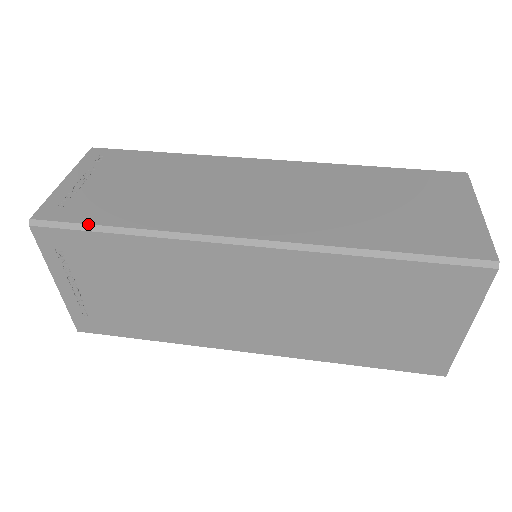
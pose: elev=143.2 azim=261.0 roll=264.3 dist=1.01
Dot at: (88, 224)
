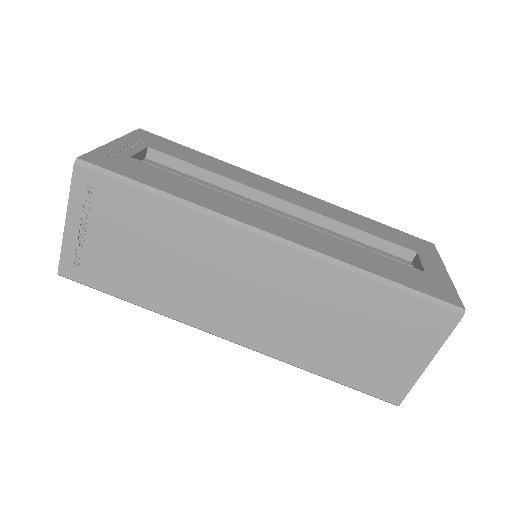
Dot at: (106, 293)
